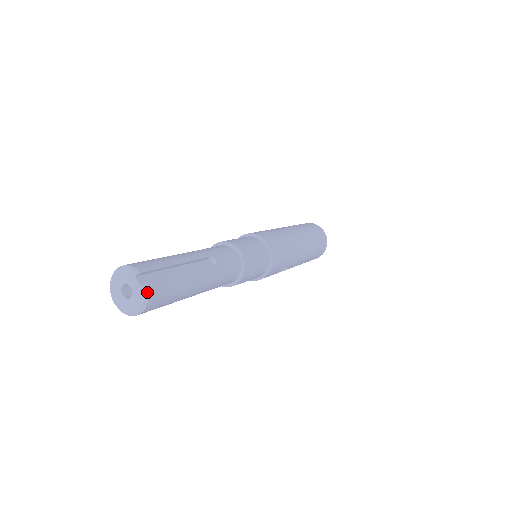
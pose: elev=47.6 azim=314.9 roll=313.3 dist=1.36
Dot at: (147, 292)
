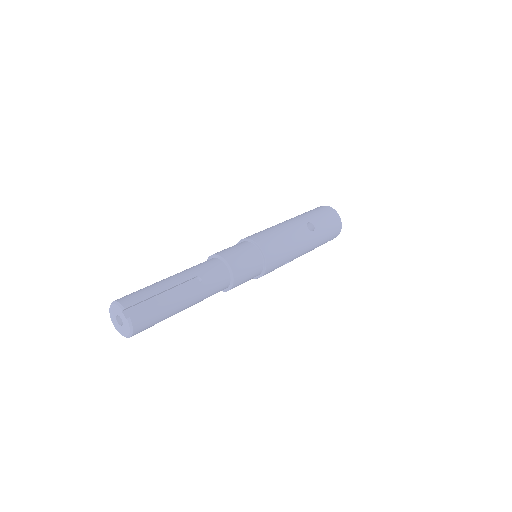
Dot at: (131, 323)
